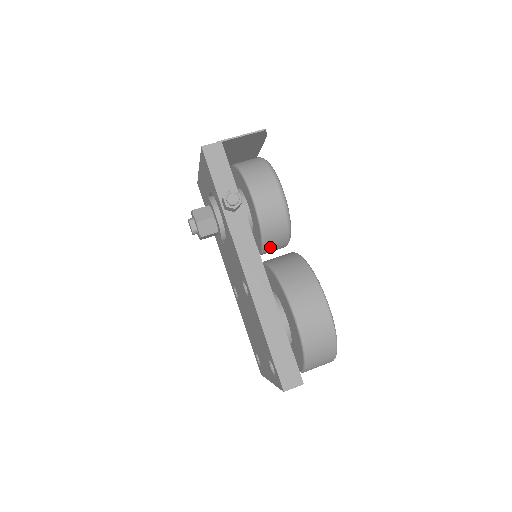
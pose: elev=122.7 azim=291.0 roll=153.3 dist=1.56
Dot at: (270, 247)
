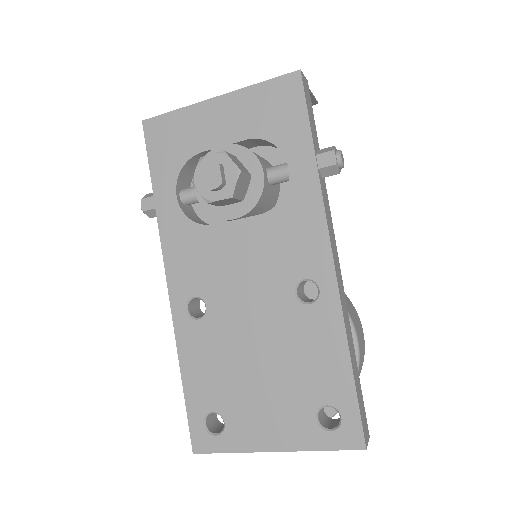
Dot at: occluded
